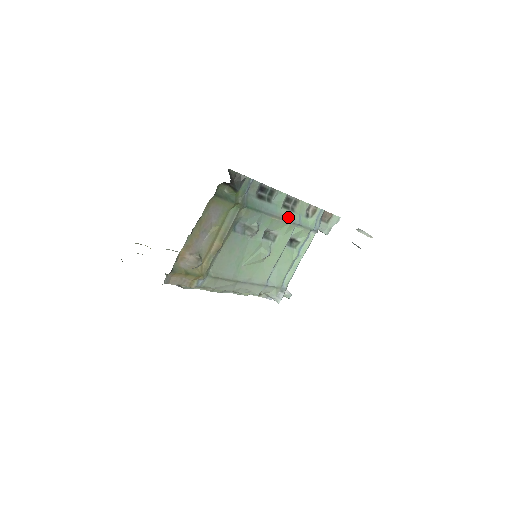
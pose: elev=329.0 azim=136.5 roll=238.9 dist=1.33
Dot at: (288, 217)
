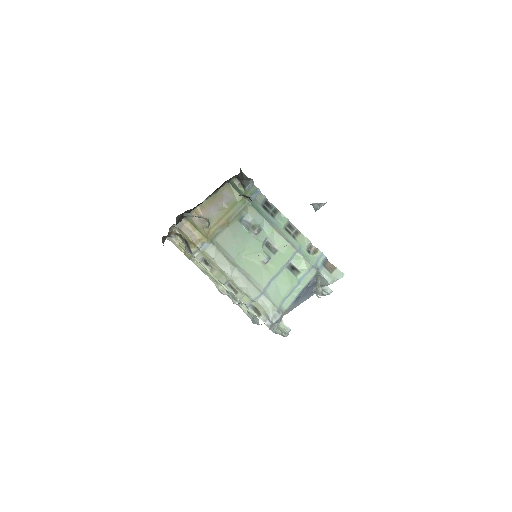
Dot at: (288, 238)
